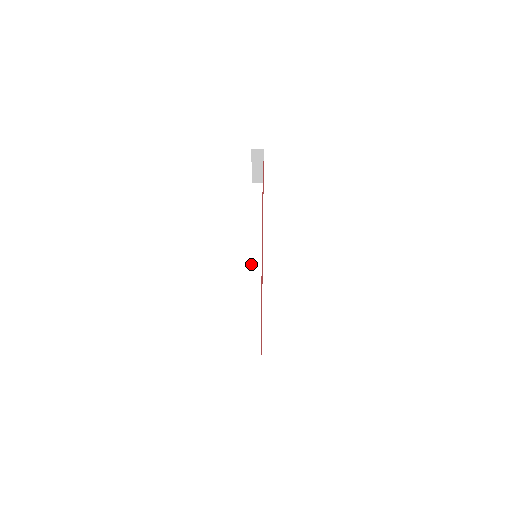
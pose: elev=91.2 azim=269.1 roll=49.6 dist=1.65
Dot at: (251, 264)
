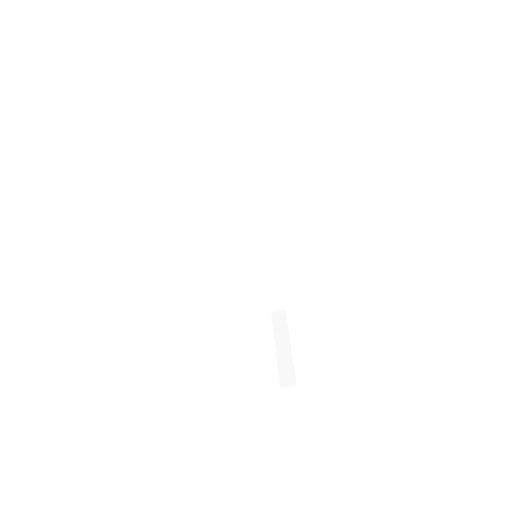
Dot at: (245, 221)
